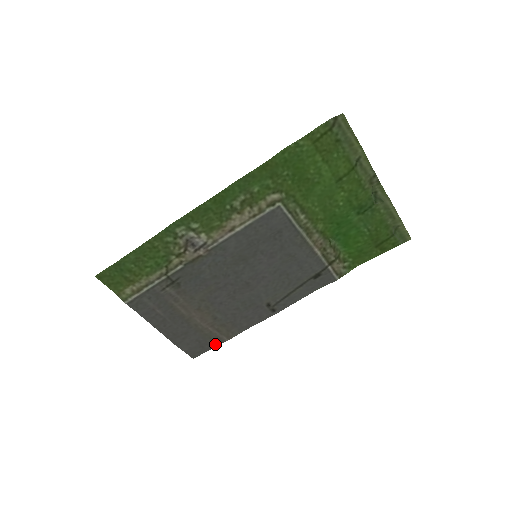
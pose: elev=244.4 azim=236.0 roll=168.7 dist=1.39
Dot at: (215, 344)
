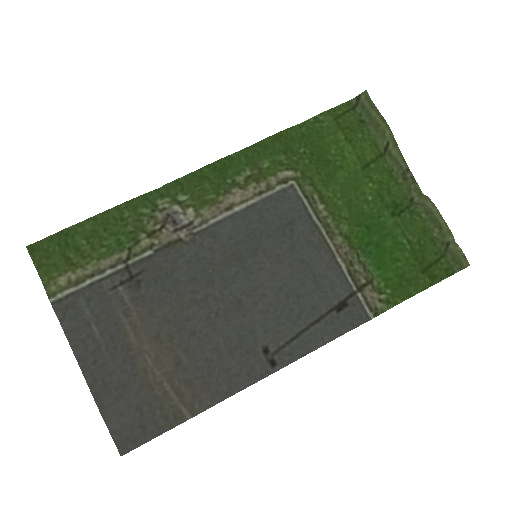
Dot at: (167, 425)
